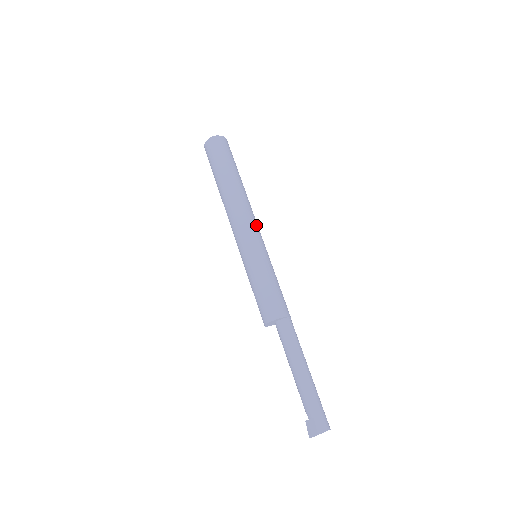
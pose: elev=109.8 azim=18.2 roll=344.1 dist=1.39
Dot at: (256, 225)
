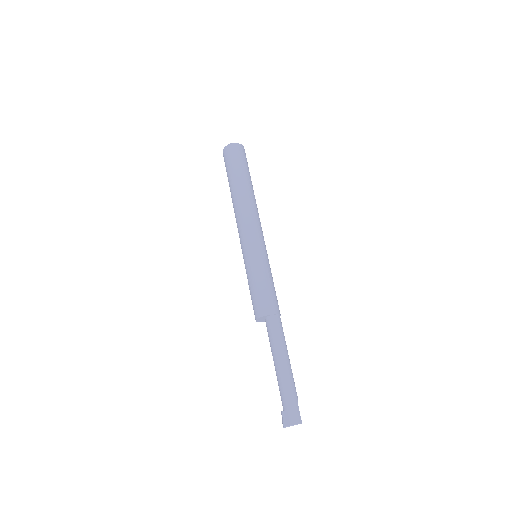
Dot at: (251, 227)
